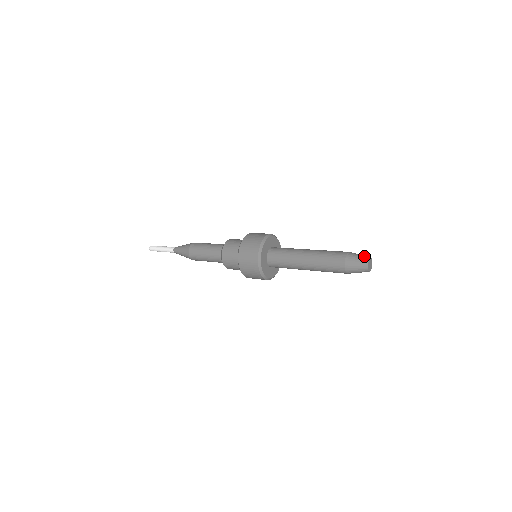
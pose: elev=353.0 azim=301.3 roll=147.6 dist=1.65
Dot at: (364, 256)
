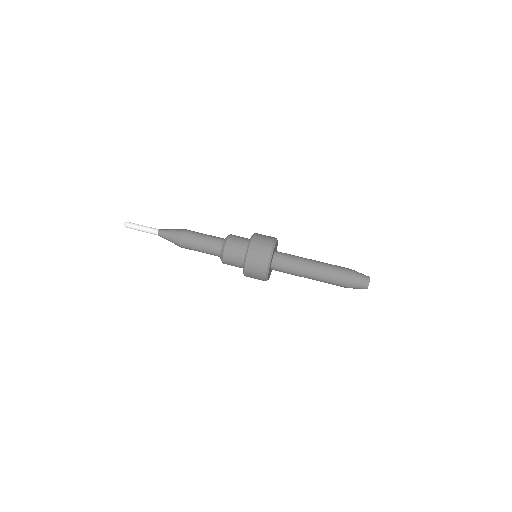
Dot at: (365, 277)
